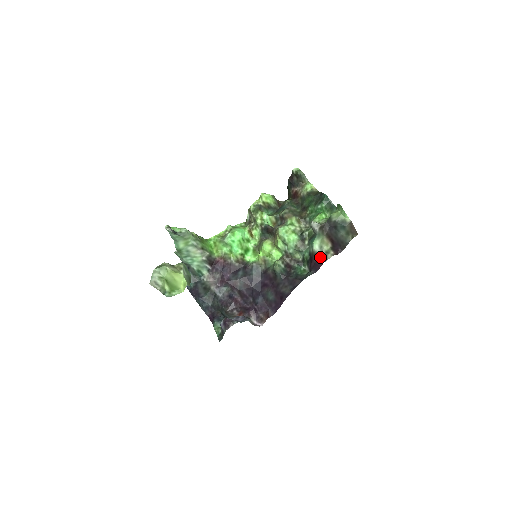
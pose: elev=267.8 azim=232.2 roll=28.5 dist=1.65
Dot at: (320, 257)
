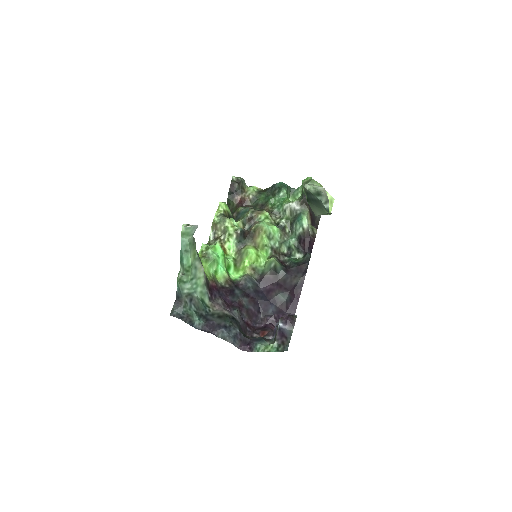
Dot at: (310, 234)
